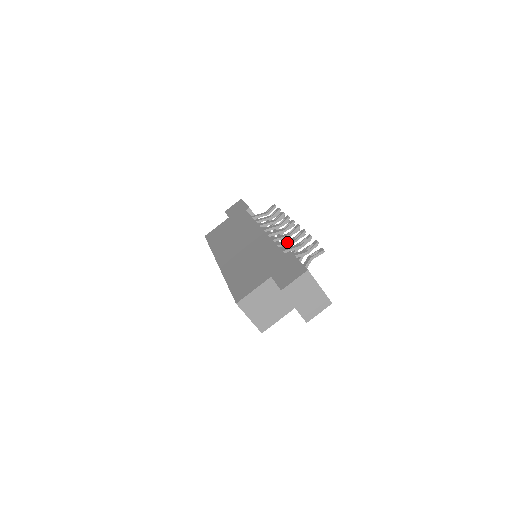
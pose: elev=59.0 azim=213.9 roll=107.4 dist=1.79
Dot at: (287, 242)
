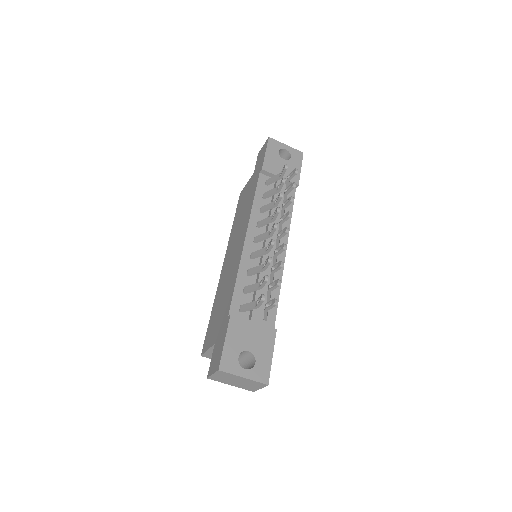
Dot at: (255, 271)
